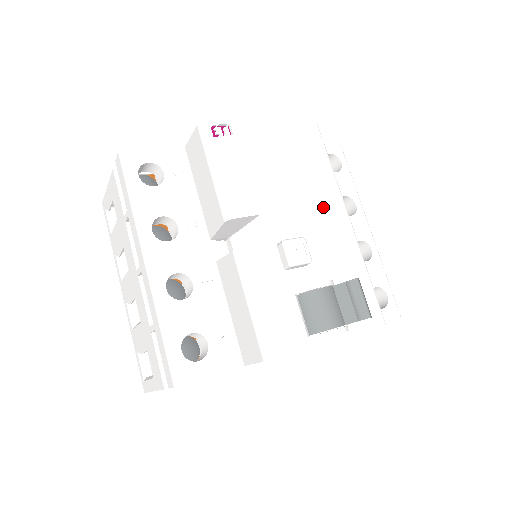
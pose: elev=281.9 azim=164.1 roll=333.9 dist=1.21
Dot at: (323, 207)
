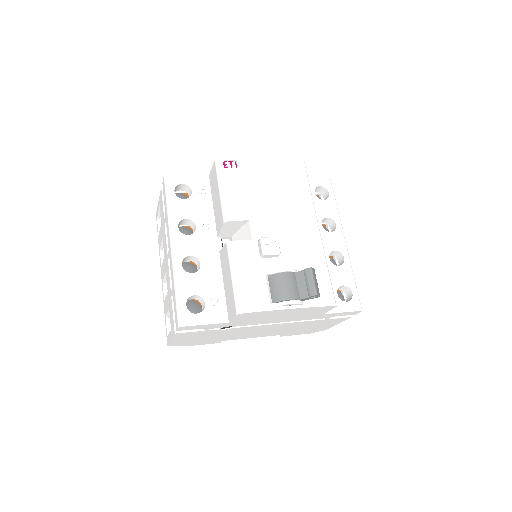
Dot at: (298, 220)
